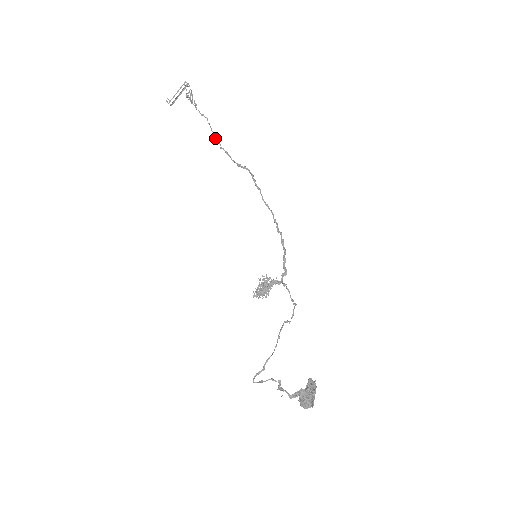
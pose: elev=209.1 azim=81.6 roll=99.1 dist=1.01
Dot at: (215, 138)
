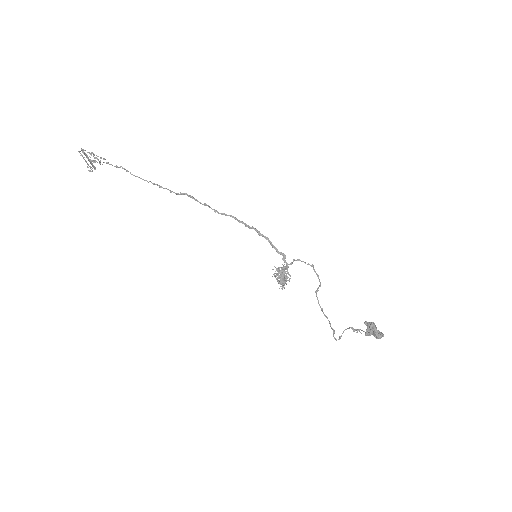
Dot at: occluded
